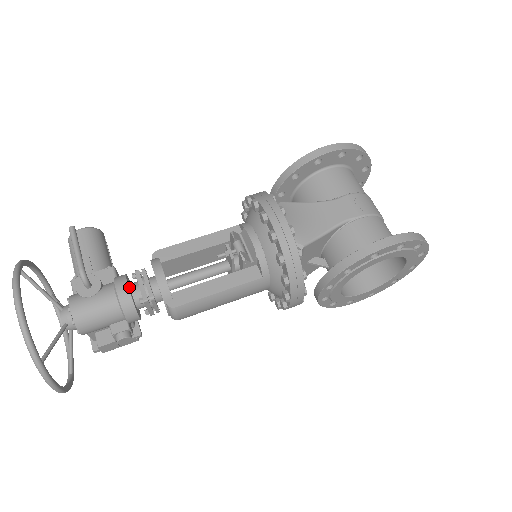
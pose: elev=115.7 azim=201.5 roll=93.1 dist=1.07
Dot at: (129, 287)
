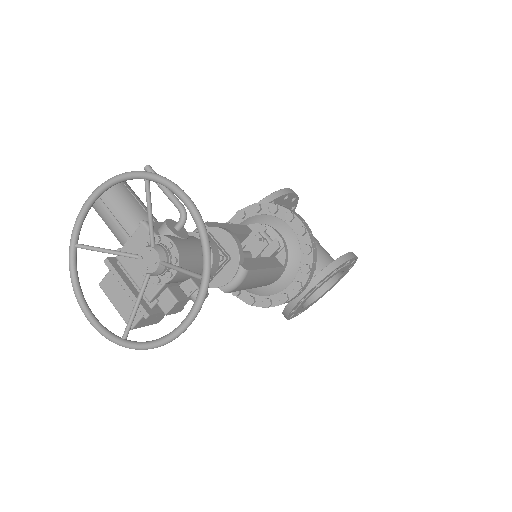
Dot at: occluded
